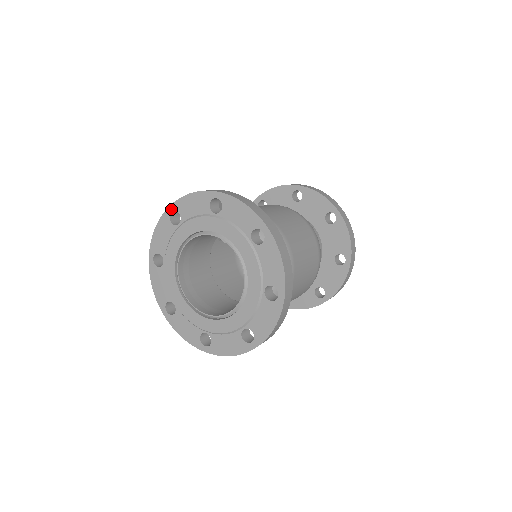
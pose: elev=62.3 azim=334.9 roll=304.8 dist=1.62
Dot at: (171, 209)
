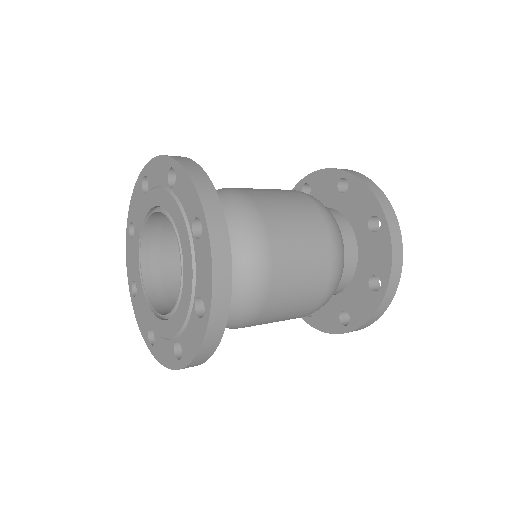
Dot at: (128, 224)
